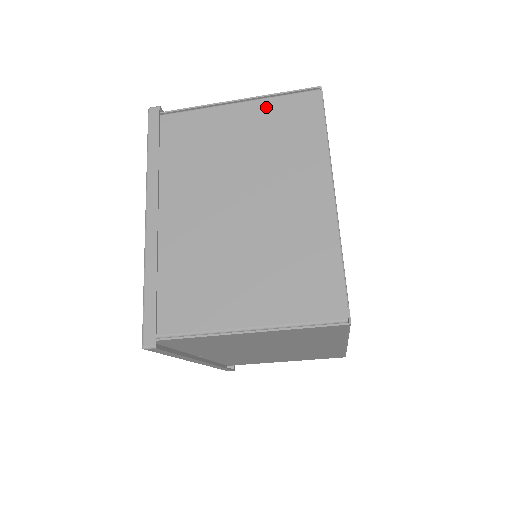
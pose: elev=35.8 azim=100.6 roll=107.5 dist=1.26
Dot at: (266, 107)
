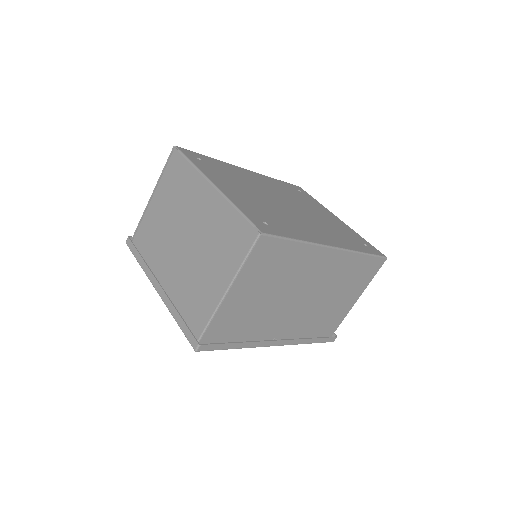
Dot at: (163, 183)
